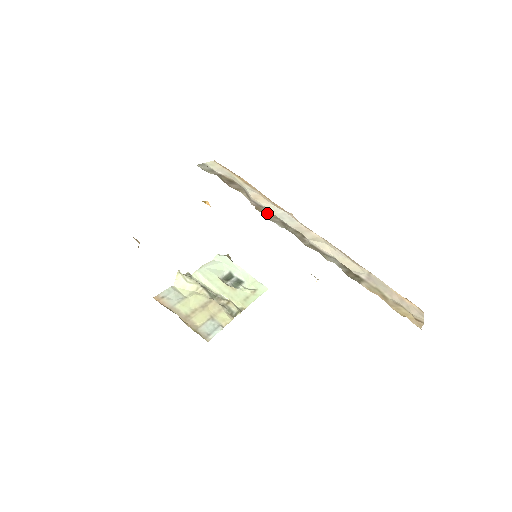
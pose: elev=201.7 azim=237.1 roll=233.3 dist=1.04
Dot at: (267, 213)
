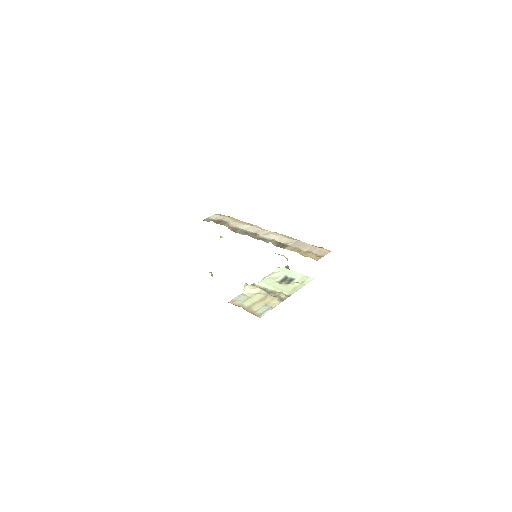
Dot at: (237, 230)
